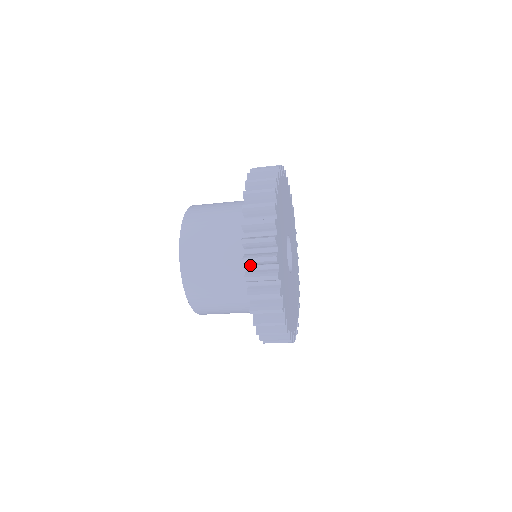
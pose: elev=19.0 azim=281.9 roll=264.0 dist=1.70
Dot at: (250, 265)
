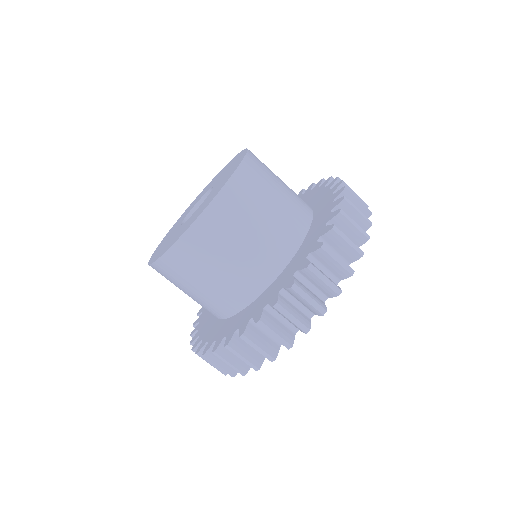
Dot at: (288, 291)
